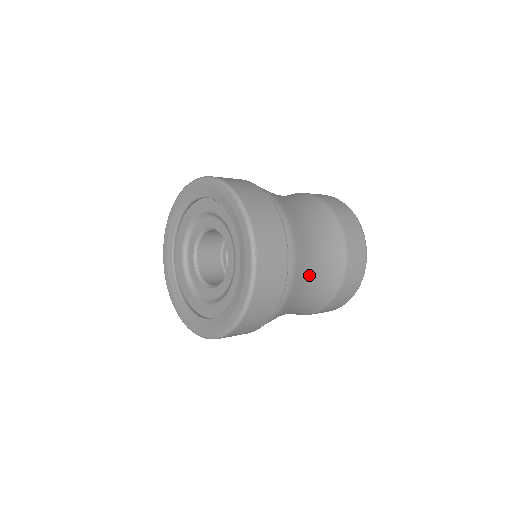
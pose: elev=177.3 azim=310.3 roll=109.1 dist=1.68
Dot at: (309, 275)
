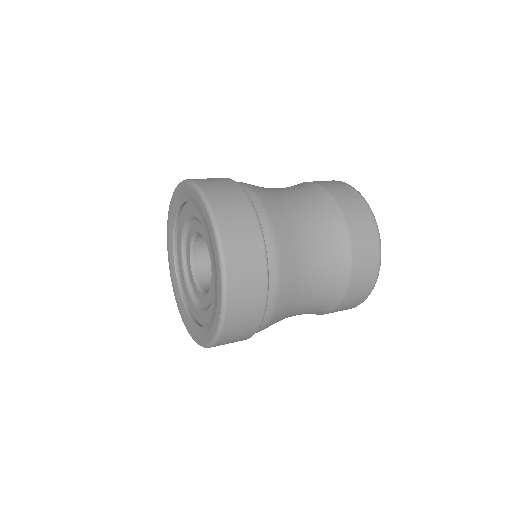
Dot at: occluded
